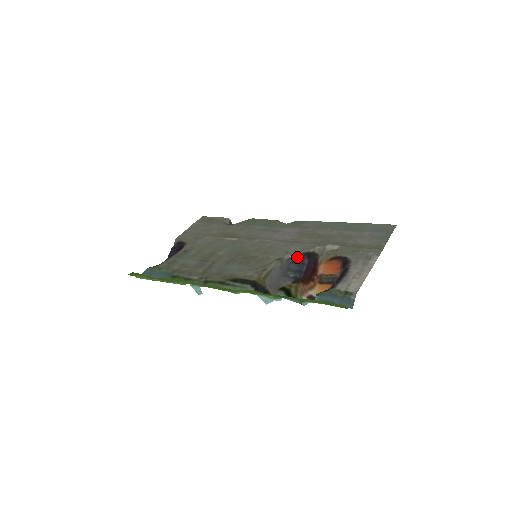
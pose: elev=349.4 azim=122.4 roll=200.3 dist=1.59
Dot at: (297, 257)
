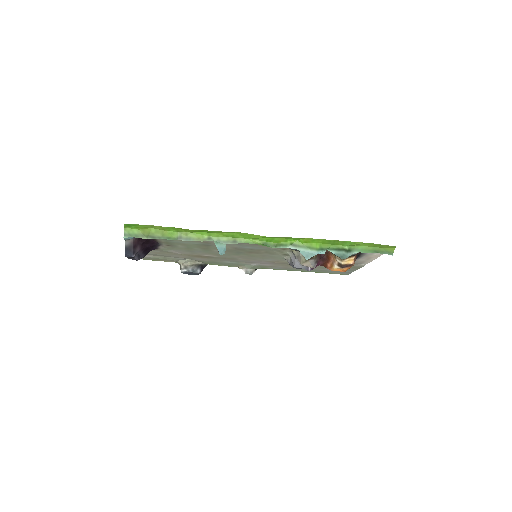
Dot at: occluded
